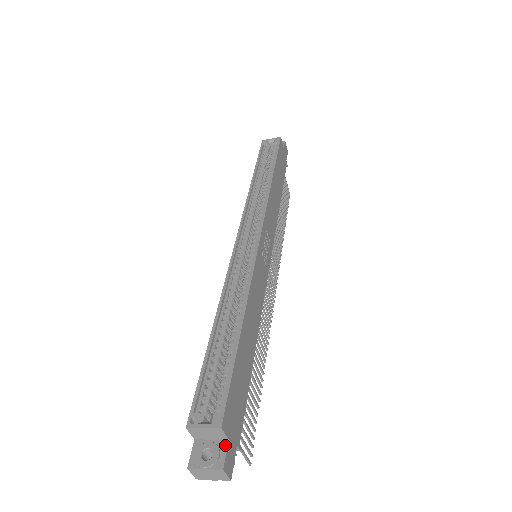
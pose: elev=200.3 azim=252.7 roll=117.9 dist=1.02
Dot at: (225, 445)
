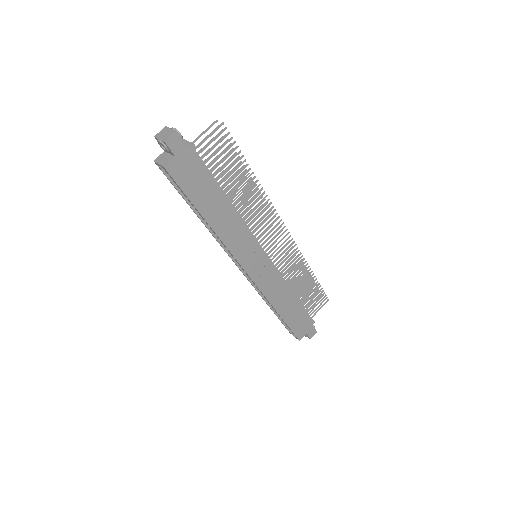
Dot at: (306, 335)
